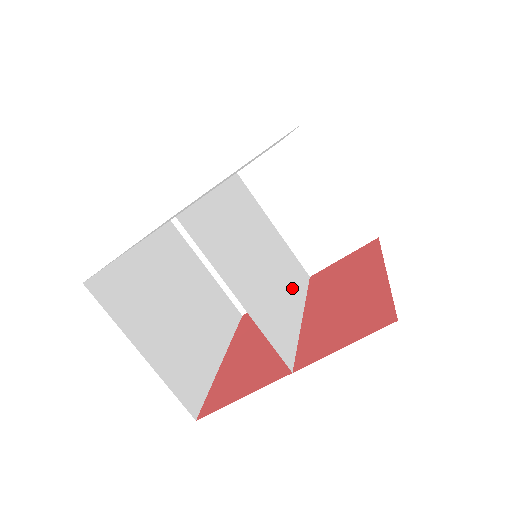
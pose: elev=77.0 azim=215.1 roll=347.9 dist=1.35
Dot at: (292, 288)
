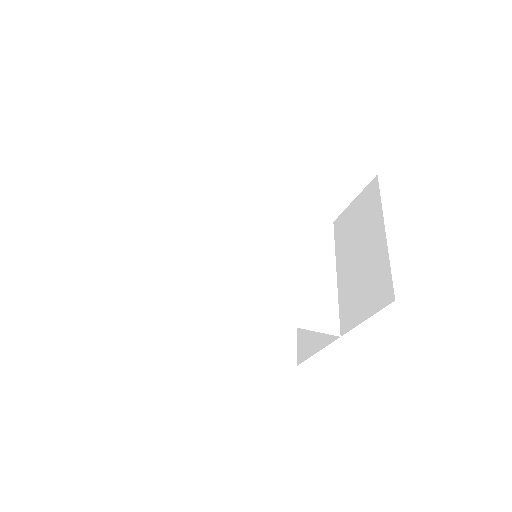
Dot at: (274, 302)
